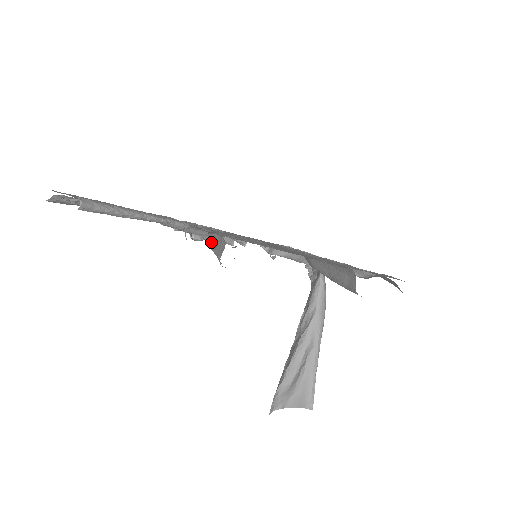
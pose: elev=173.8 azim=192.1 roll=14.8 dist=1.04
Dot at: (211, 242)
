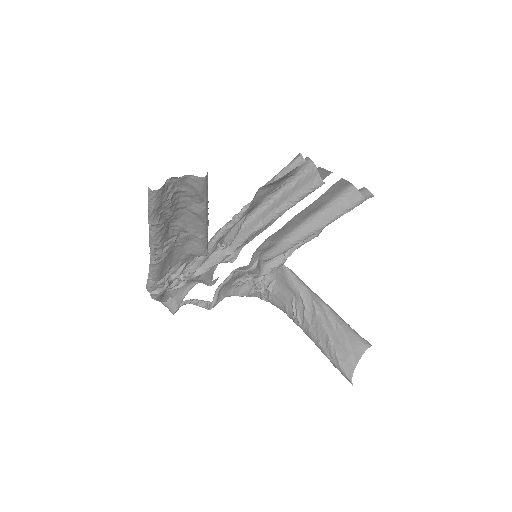
Dot at: (256, 223)
